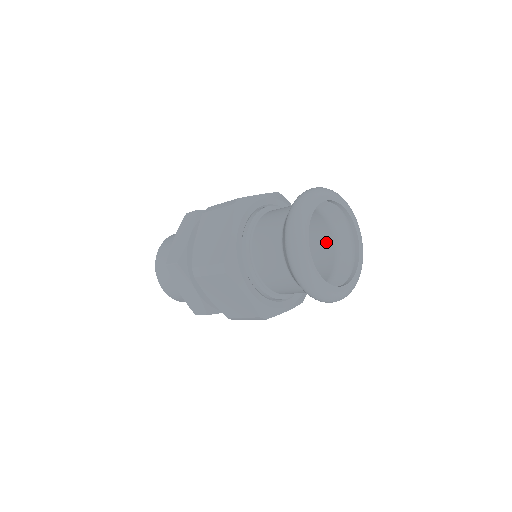
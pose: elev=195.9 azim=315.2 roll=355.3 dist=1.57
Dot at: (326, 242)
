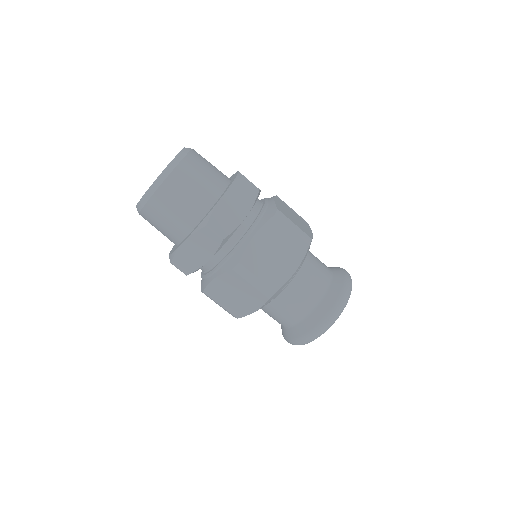
Dot at: occluded
